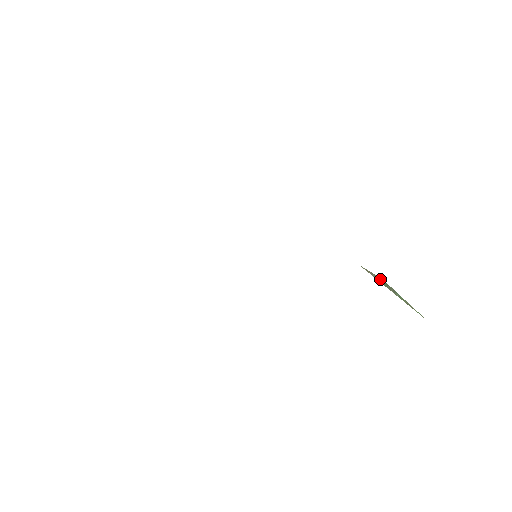
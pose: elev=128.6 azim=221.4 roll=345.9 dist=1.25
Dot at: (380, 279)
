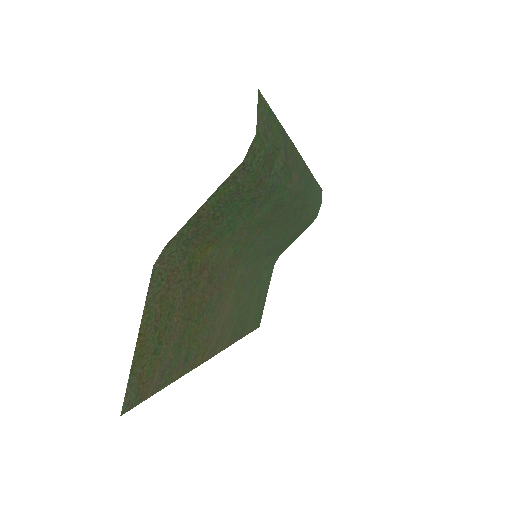
Dot at: (278, 152)
